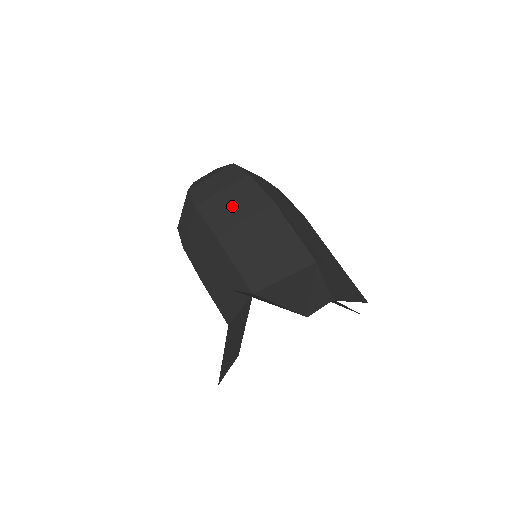
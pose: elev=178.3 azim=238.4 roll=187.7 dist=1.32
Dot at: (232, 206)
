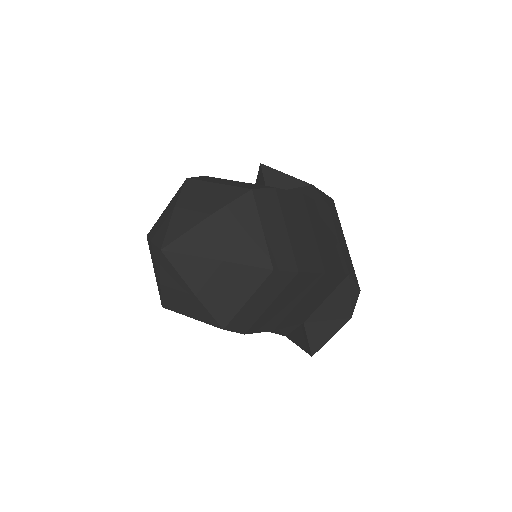
Dot at: (284, 306)
